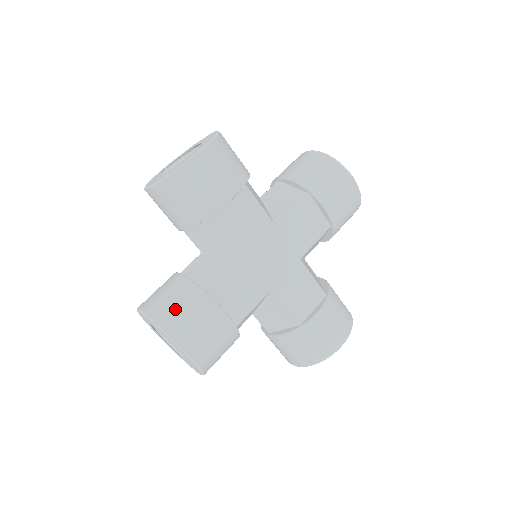
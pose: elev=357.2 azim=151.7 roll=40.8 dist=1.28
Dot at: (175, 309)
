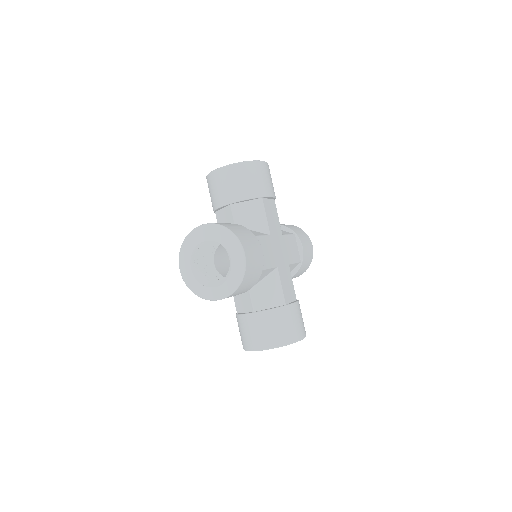
Dot at: (237, 229)
